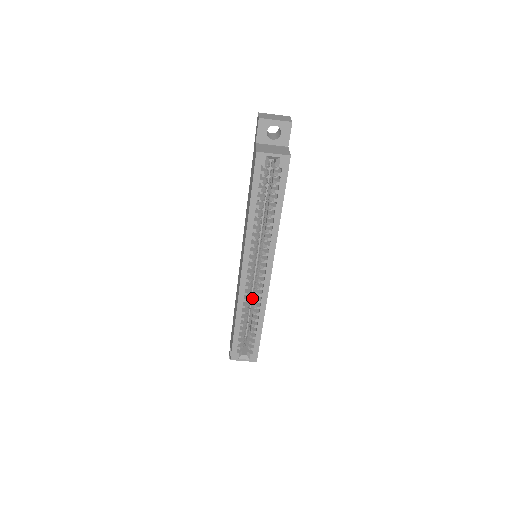
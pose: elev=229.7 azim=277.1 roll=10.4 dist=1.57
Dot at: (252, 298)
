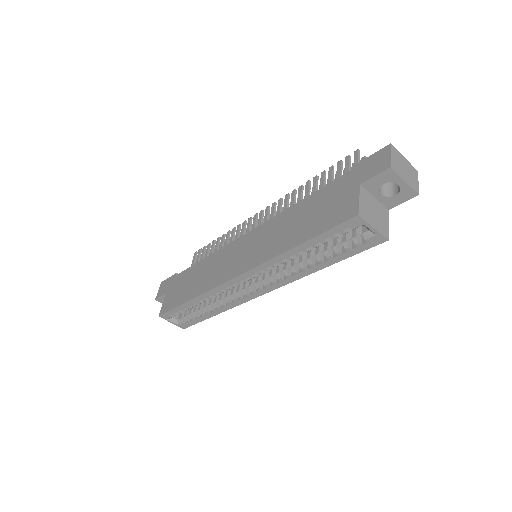
Dot at: occluded
